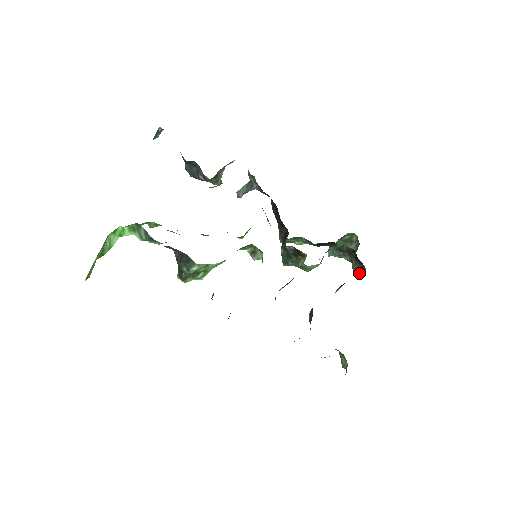
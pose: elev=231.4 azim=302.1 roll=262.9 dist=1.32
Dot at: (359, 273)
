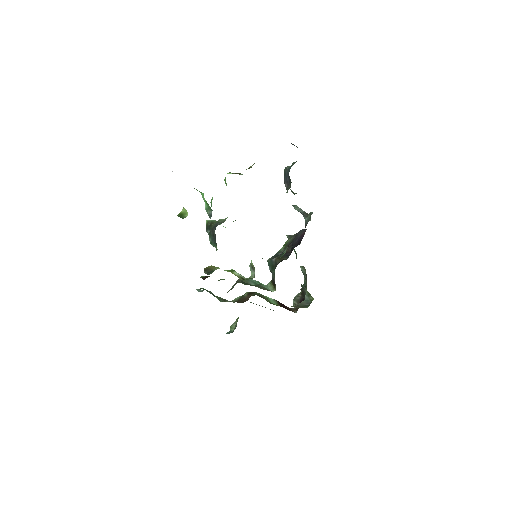
Dot at: (294, 304)
